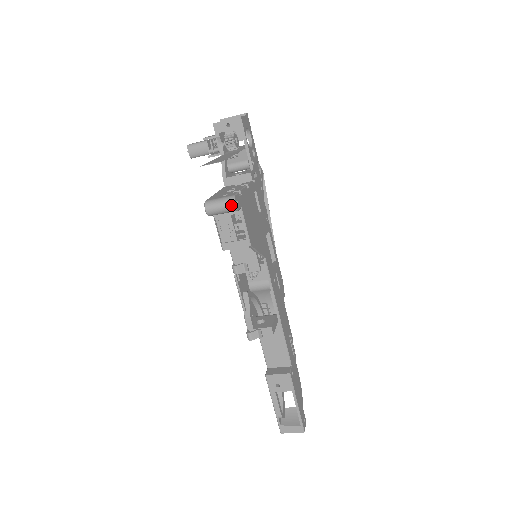
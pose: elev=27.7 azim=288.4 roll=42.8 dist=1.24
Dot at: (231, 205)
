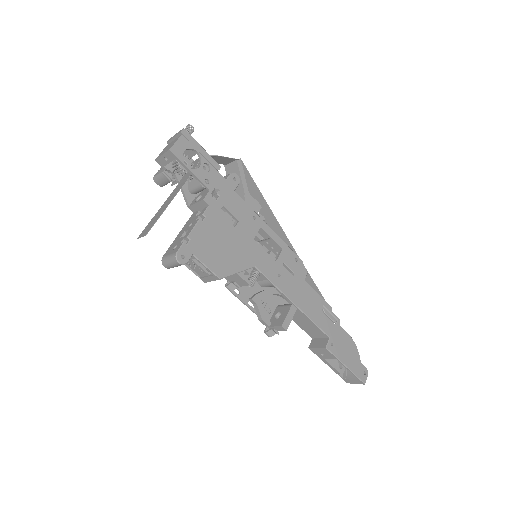
Dot at: (177, 263)
